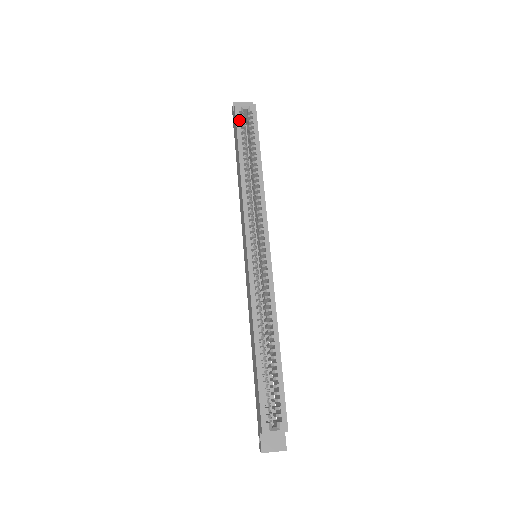
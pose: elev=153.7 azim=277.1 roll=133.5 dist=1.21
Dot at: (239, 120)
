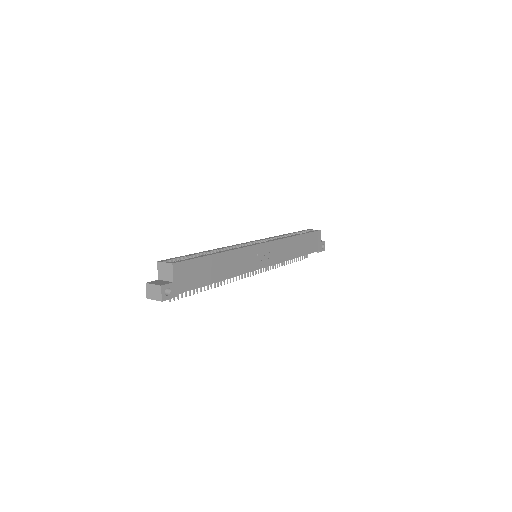
Dot at: (304, 231)
